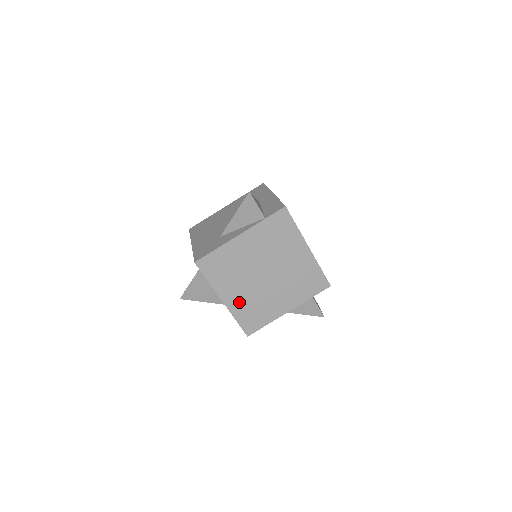
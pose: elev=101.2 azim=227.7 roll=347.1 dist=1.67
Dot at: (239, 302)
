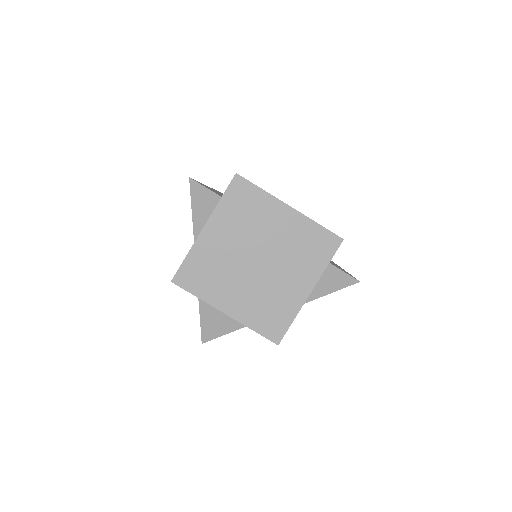
Dot at: (245, 307)
